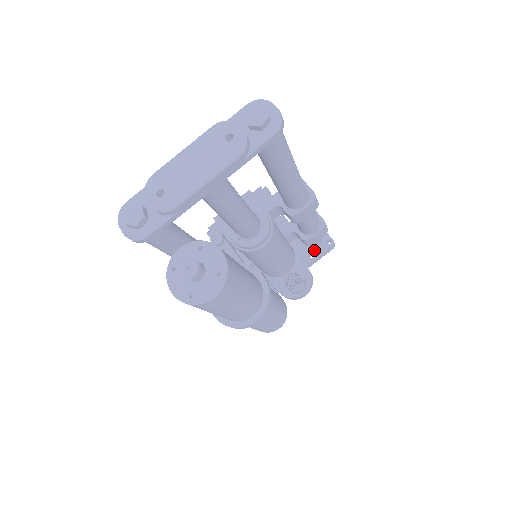
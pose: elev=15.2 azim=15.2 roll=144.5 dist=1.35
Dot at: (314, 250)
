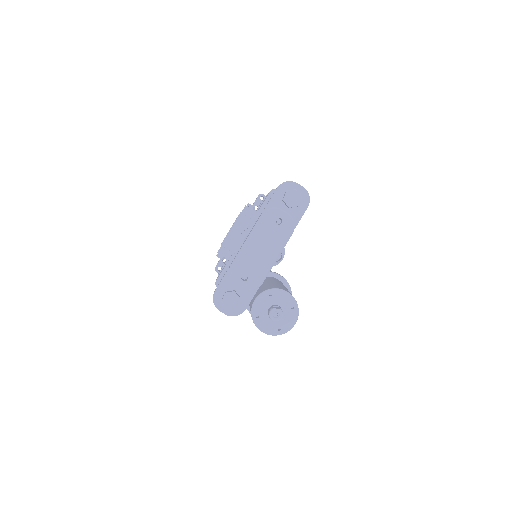
Dot at: occluded
